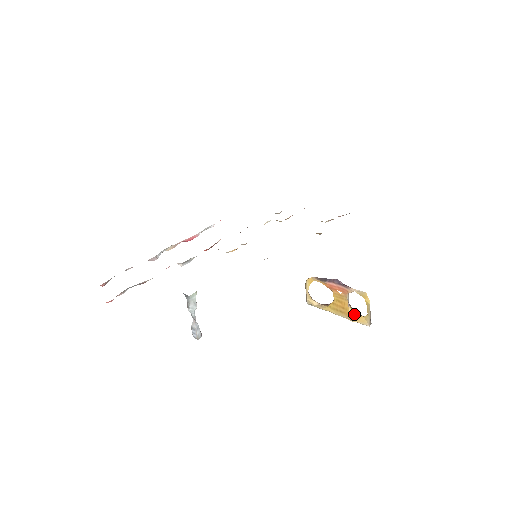
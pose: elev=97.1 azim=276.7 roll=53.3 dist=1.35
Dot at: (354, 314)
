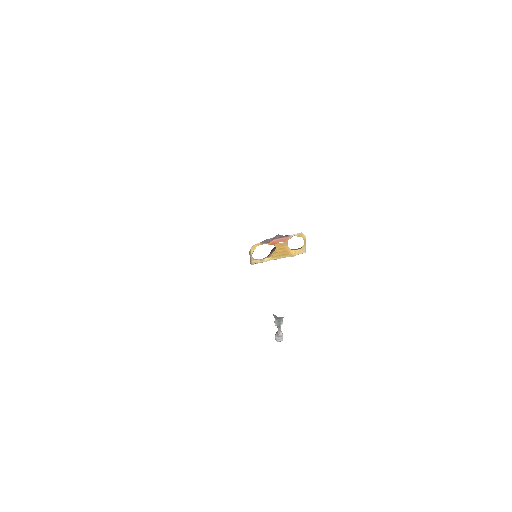
Dot at: (293, 251)
